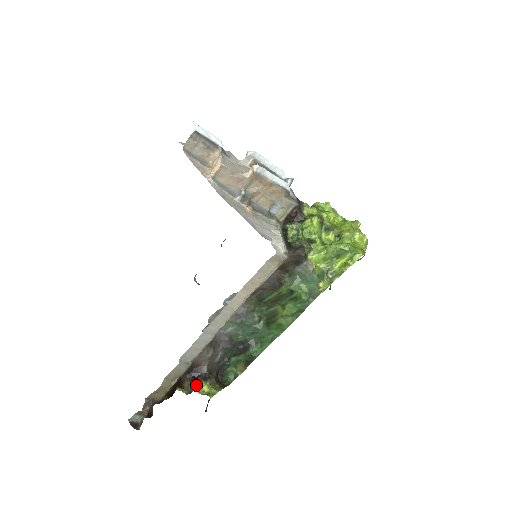
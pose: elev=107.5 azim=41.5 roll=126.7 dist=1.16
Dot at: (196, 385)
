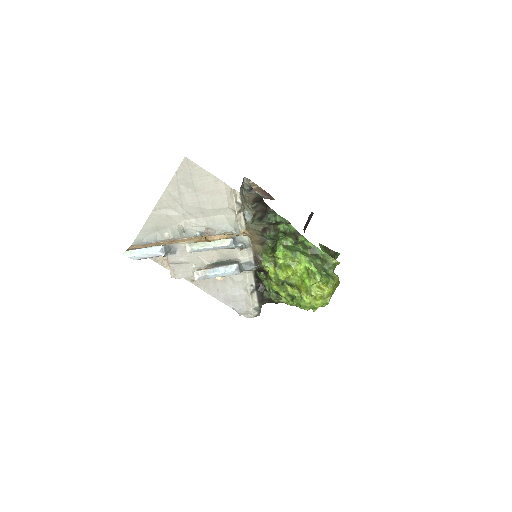
Dot at: occluded
